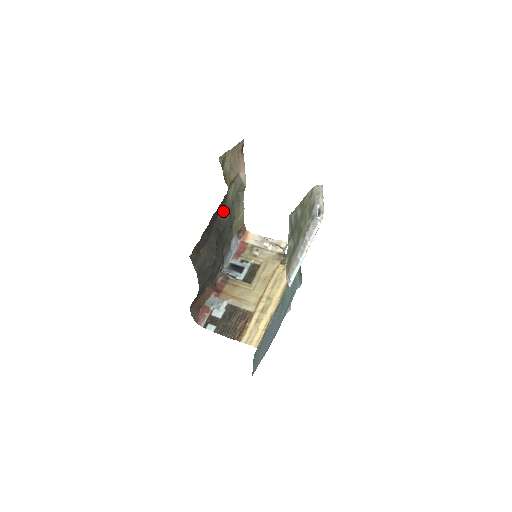
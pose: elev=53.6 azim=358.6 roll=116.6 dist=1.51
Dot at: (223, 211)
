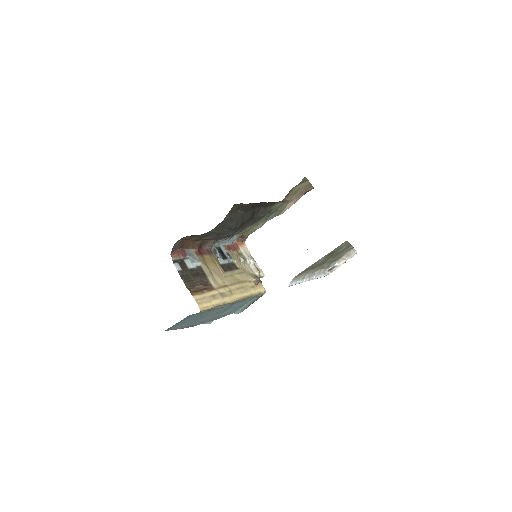
Dot at: (265, 209)
